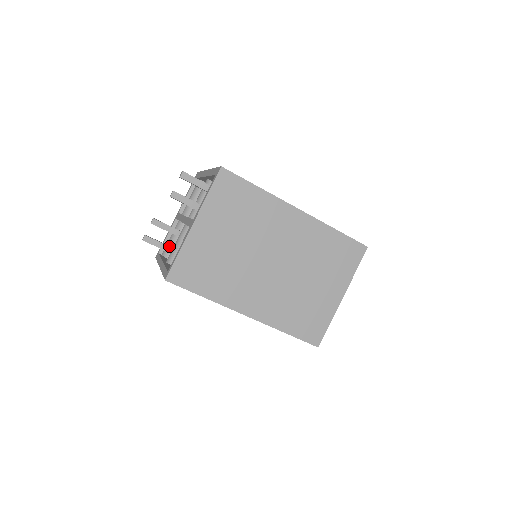
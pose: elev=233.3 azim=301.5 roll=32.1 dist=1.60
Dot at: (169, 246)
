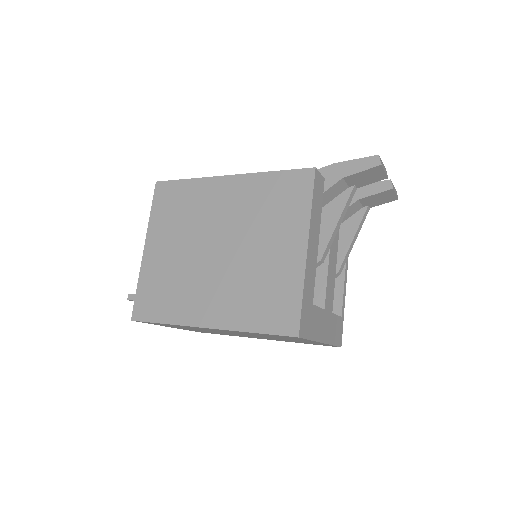
Dot at: occluded
